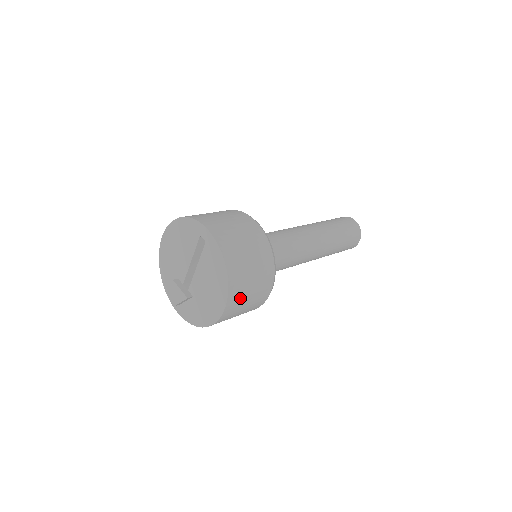
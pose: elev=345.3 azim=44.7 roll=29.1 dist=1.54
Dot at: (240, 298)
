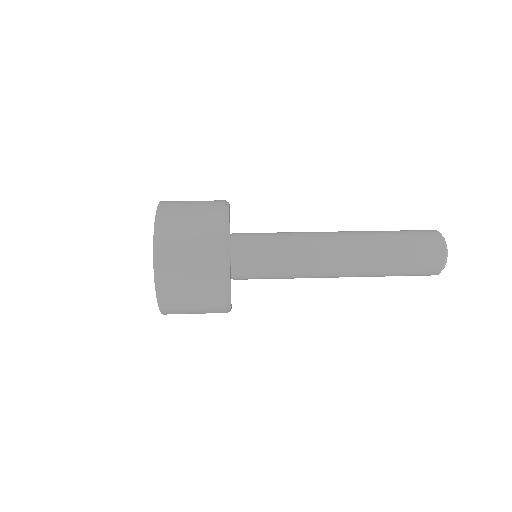
Dot at: (179, 309)
